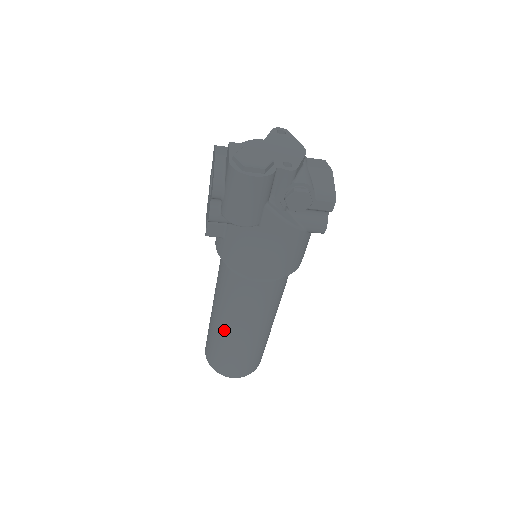
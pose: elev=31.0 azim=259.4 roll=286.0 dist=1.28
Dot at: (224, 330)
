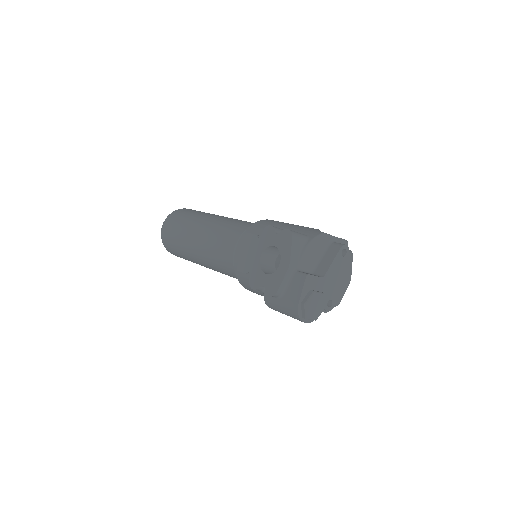
Dot at: (196, 259)
